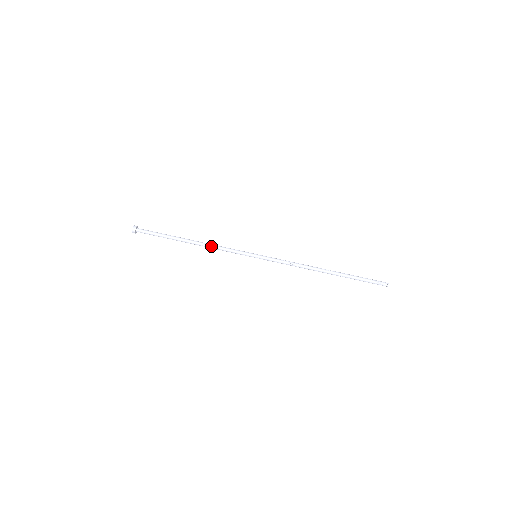
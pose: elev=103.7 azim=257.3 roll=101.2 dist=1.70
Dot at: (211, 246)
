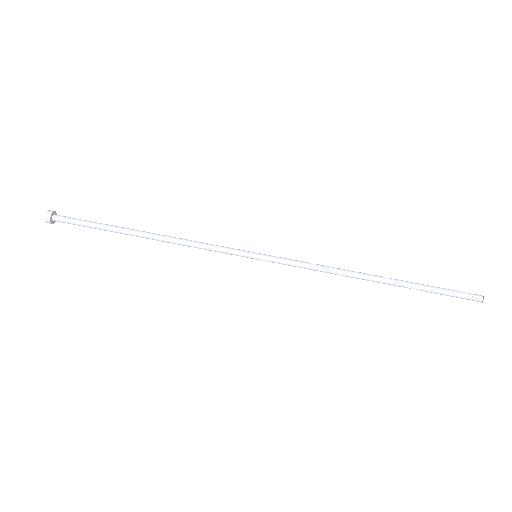
Dot at: (180, 239)
